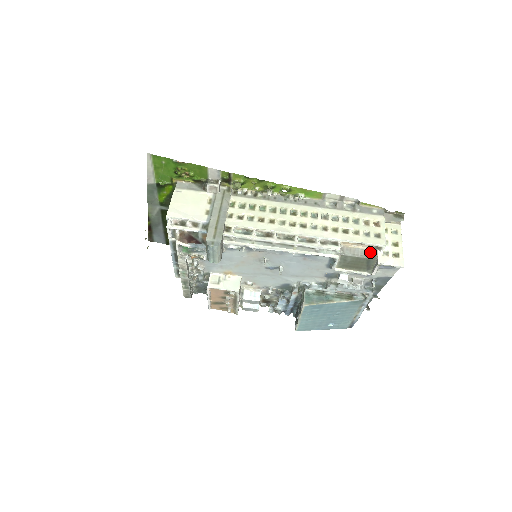
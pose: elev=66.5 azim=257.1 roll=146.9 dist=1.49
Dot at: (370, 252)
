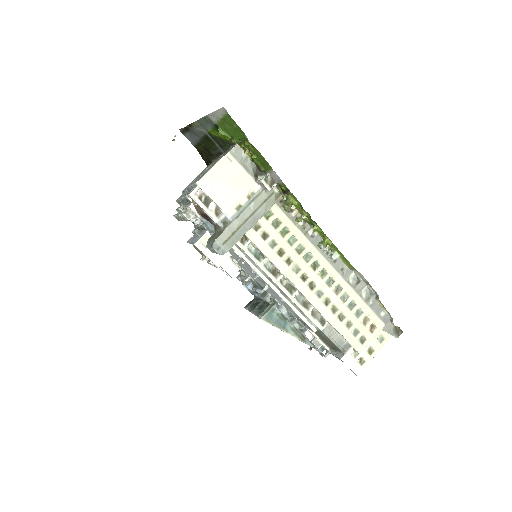
Dot at: (345, 343)
